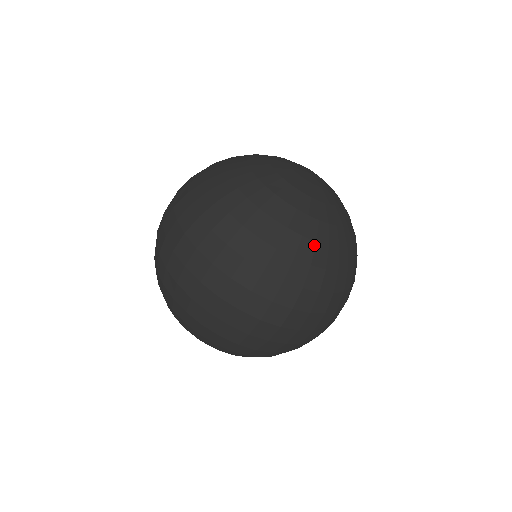
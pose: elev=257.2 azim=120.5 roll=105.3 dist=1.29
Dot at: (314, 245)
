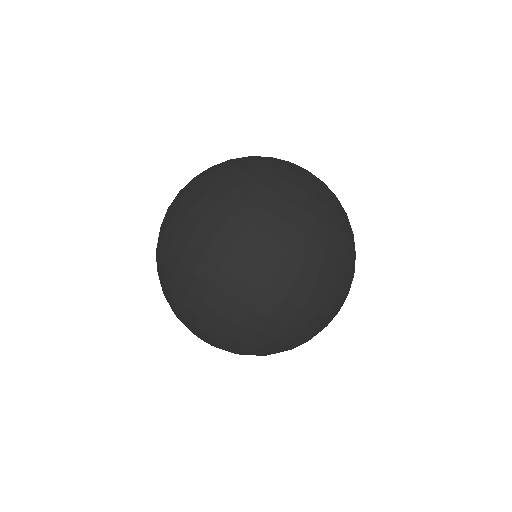
Dot at: (346, 235)
